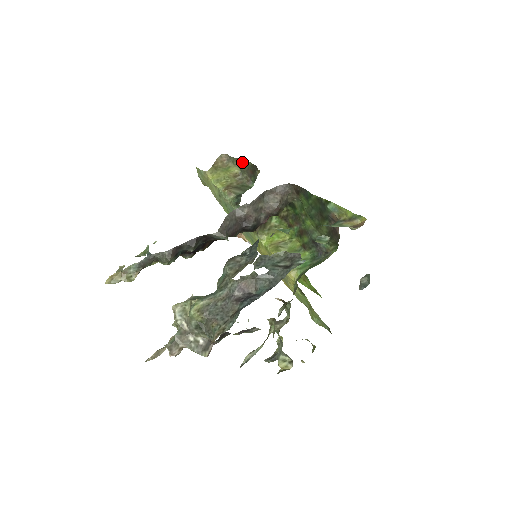
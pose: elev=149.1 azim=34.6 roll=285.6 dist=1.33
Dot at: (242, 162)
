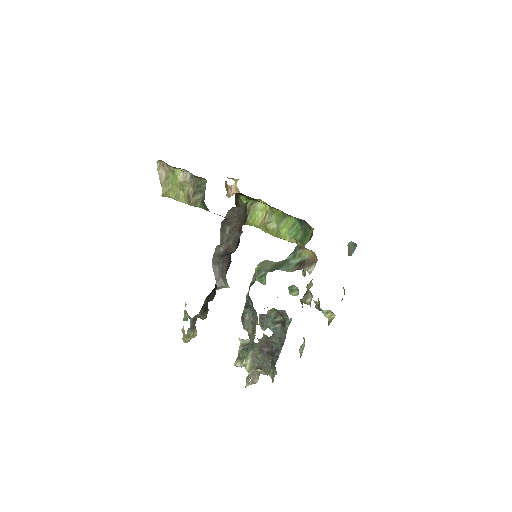
Dot at: occluded
